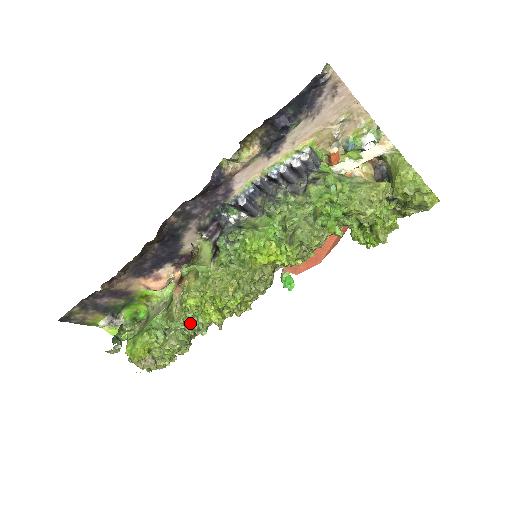
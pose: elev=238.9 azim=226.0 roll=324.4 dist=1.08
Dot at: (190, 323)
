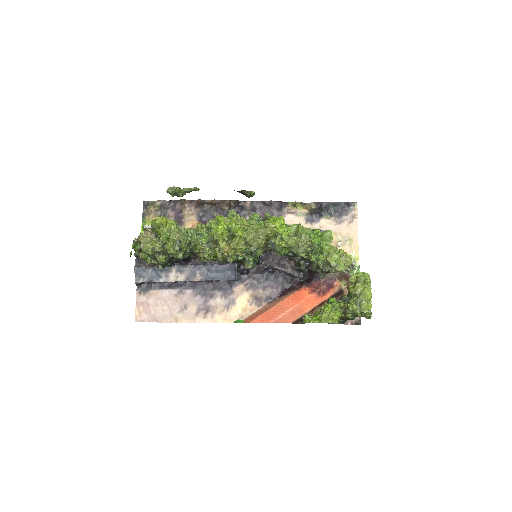
Dot at: (198, 235)
